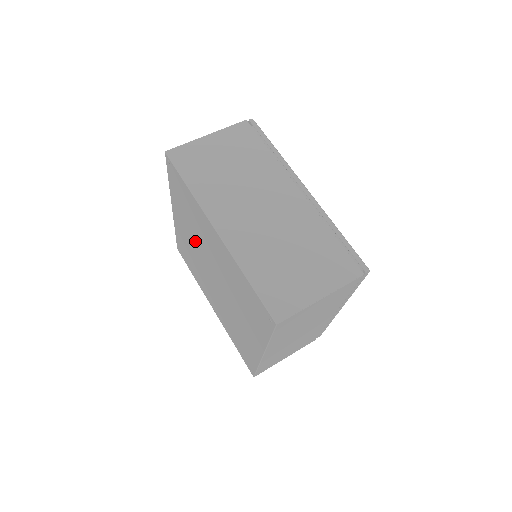
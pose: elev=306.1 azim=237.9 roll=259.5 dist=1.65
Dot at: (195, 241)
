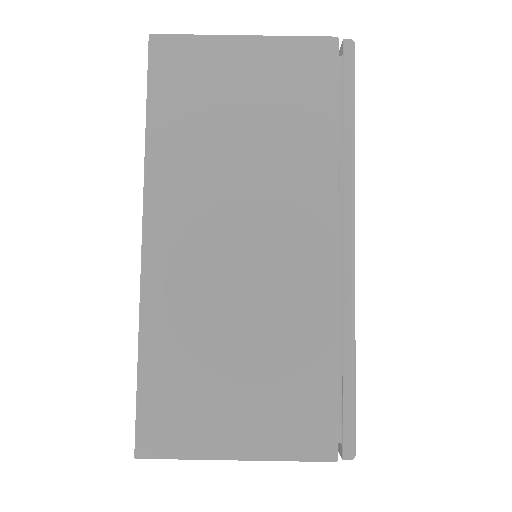
Dot at: occluded
